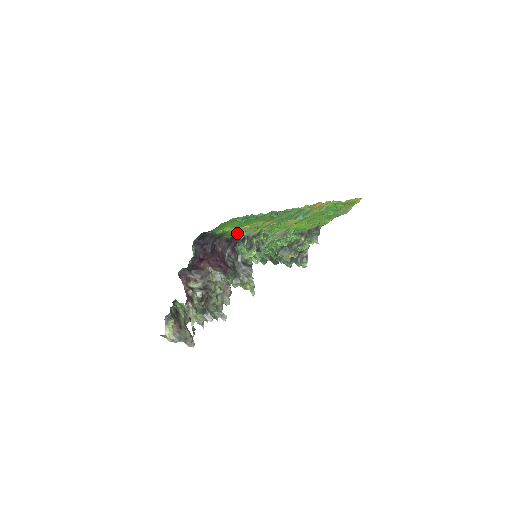
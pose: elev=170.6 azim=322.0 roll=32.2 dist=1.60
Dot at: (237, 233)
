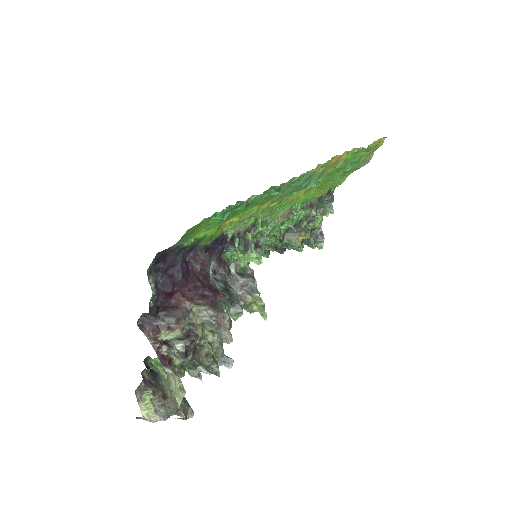
Dot at: (220, 233)
